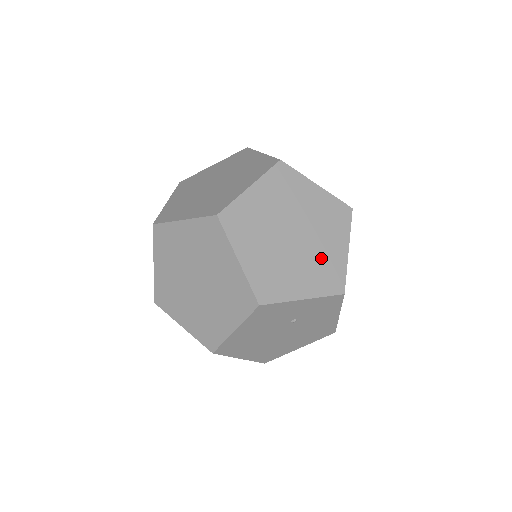
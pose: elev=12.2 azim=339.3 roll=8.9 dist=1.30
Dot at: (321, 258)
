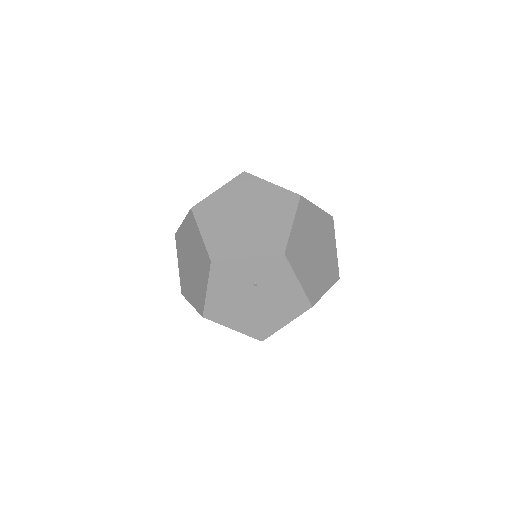
Dot at: (267, 230)
